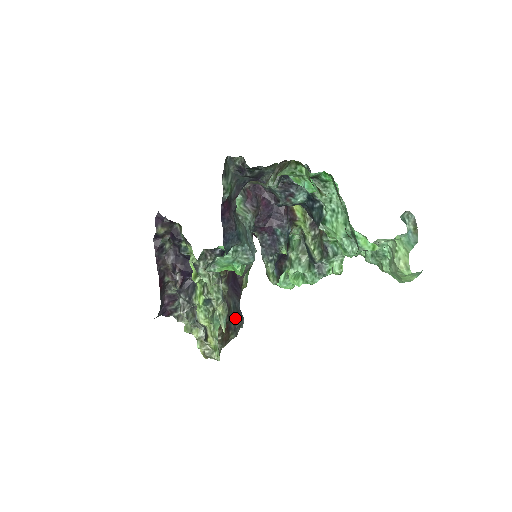
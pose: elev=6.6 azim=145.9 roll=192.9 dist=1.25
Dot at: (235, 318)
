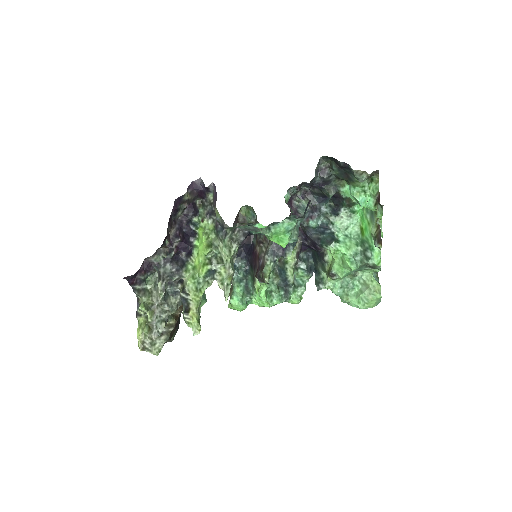
Dot at: (179, 321)
